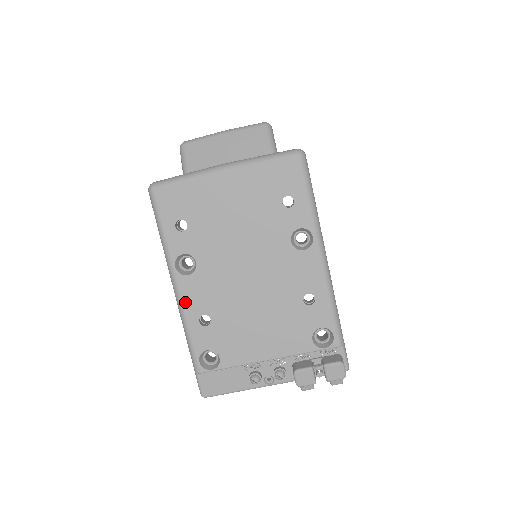
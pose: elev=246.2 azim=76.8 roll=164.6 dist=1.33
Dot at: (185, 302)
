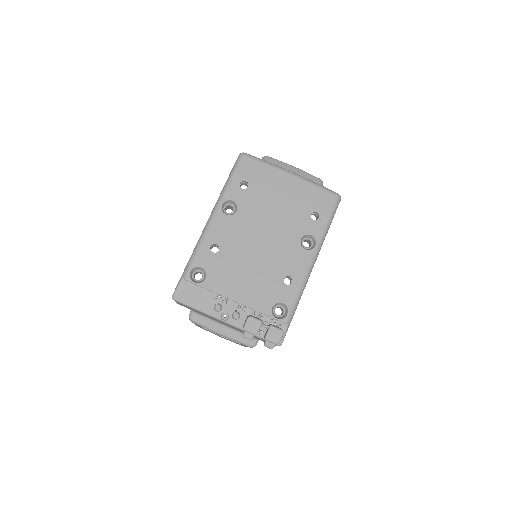
Dot at: (211, 229)
